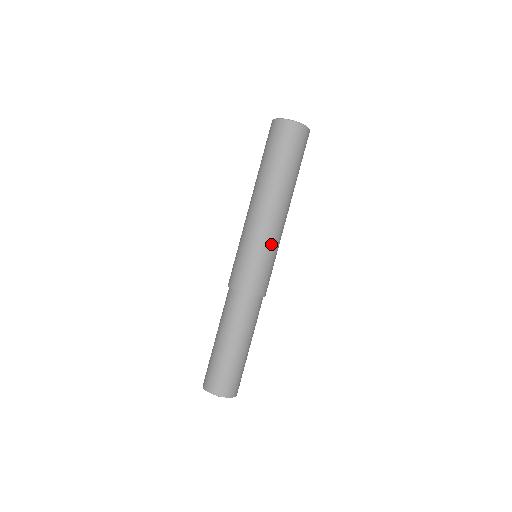
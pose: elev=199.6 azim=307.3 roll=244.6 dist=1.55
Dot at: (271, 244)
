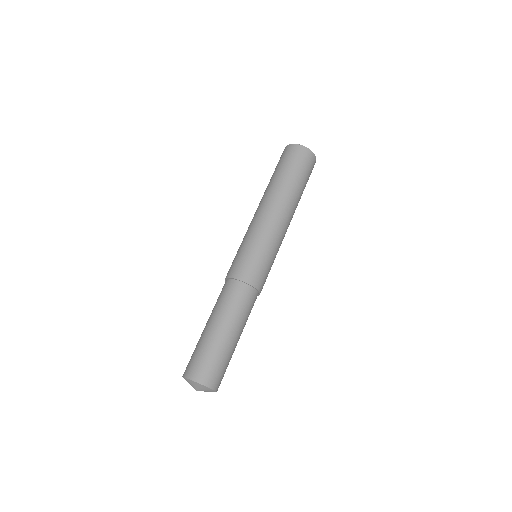
Dot at: (275, 244)
